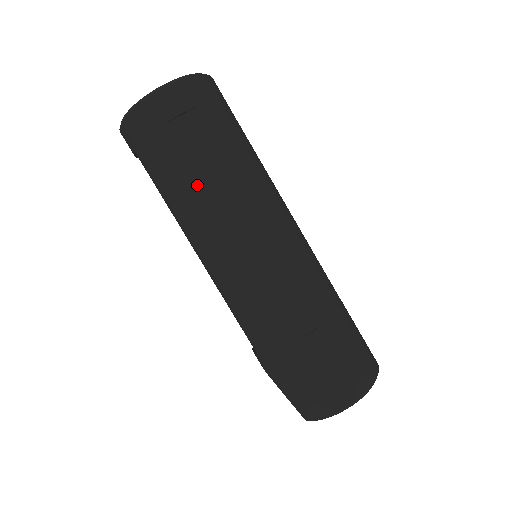
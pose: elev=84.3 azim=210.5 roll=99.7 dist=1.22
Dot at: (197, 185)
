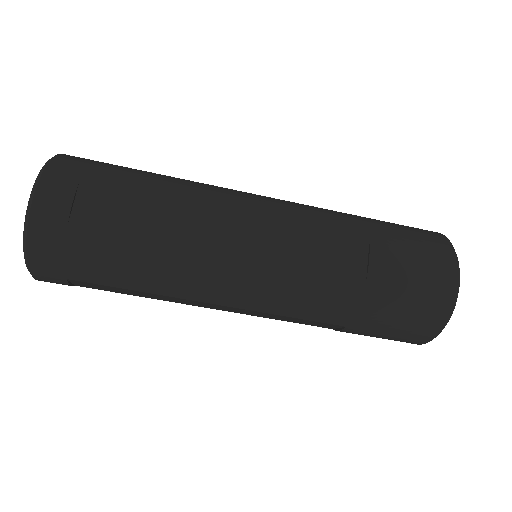
Dot at: (147, 297)
